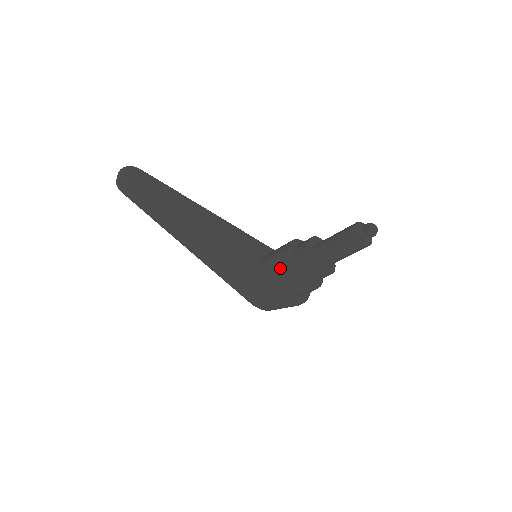
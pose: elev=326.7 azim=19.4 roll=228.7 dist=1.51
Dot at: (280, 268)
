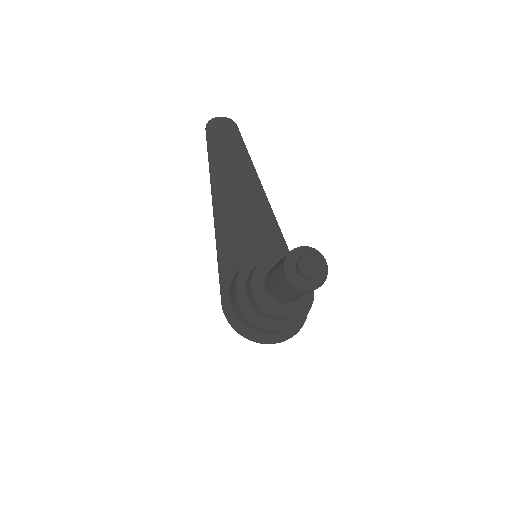
Dot at: (237, 273)
